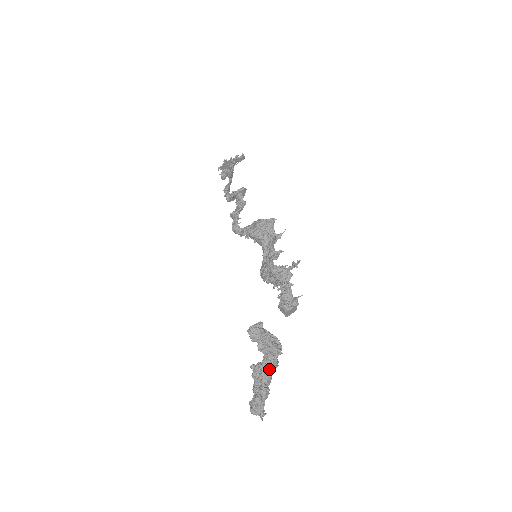
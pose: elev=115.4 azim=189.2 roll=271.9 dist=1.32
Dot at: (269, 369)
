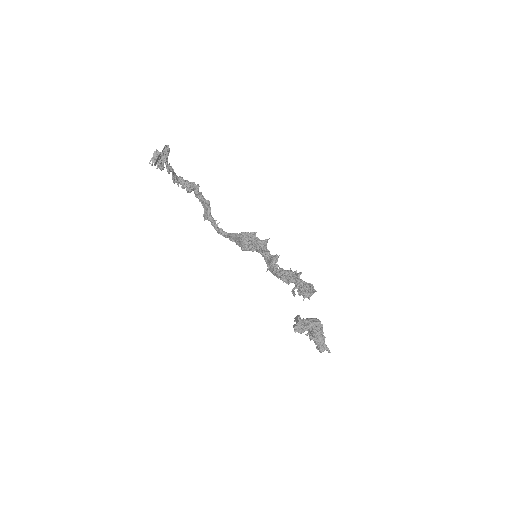
Dot at: (319, 335)
